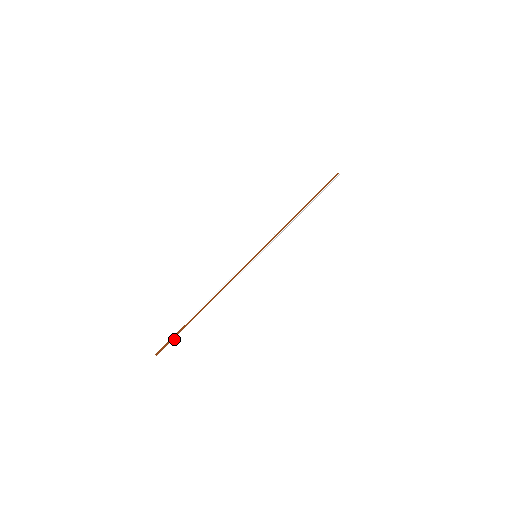
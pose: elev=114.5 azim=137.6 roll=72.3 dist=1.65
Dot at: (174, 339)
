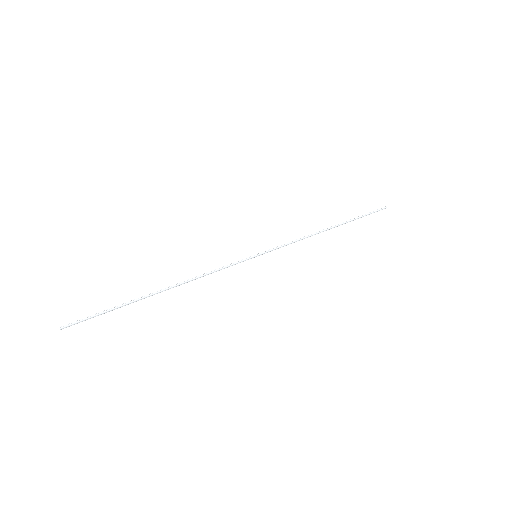
Dot at: (97, 313)
